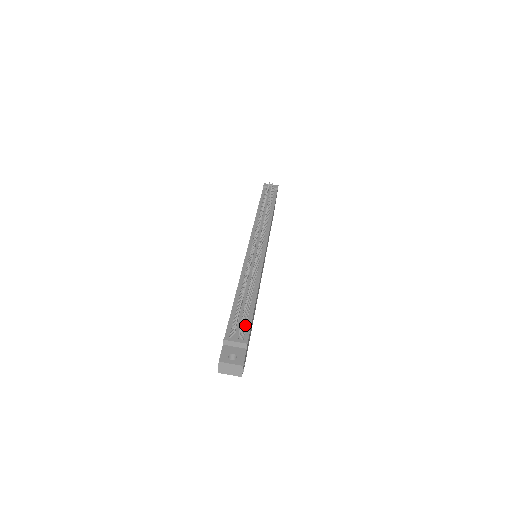
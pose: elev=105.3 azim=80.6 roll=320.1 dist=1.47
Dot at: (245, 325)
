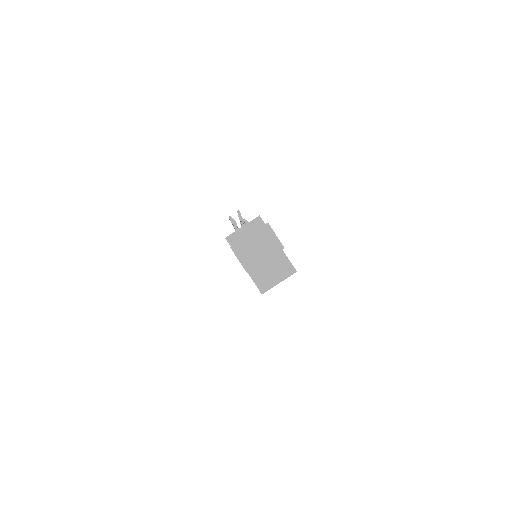
Dot at: occluded
